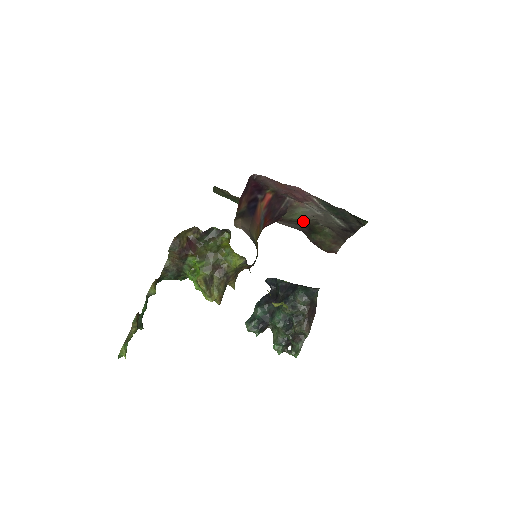
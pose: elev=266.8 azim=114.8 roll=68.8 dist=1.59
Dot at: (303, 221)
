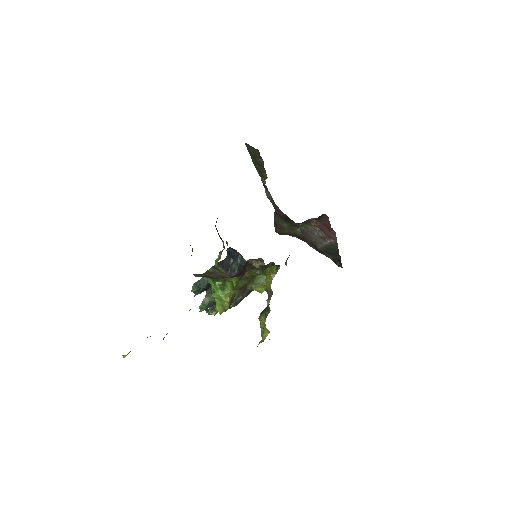
Dot at: occluded
